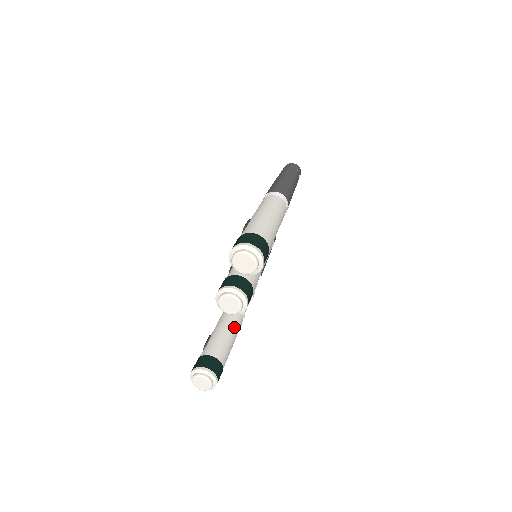
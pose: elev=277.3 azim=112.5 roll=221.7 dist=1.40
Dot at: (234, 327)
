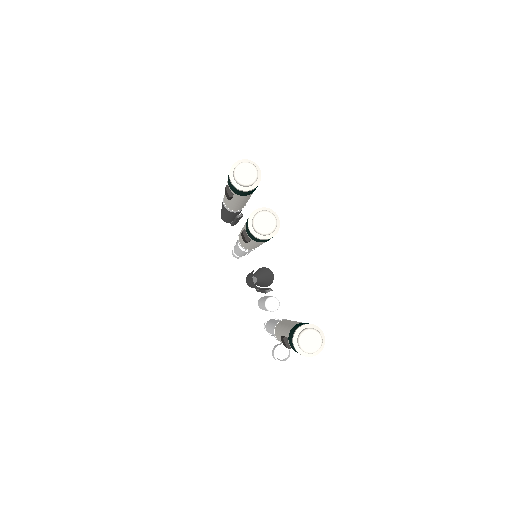
Dot at: occluded
